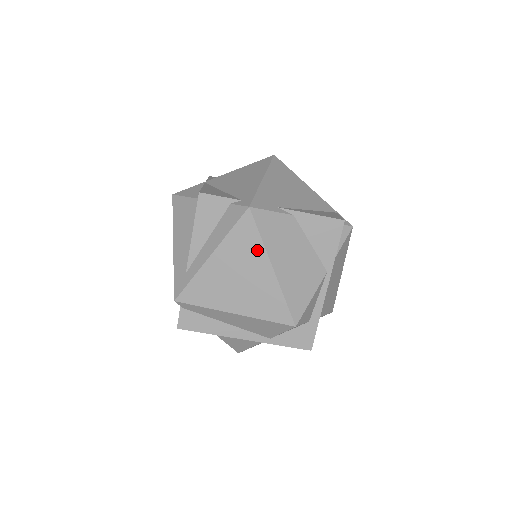
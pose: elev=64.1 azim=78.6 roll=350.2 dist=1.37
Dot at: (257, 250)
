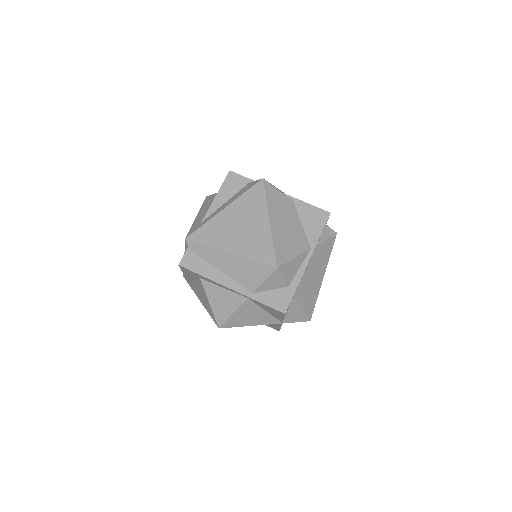
Dot at: (261, 207)
